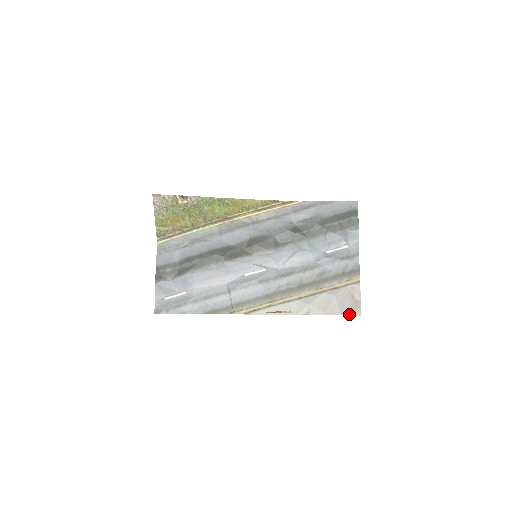
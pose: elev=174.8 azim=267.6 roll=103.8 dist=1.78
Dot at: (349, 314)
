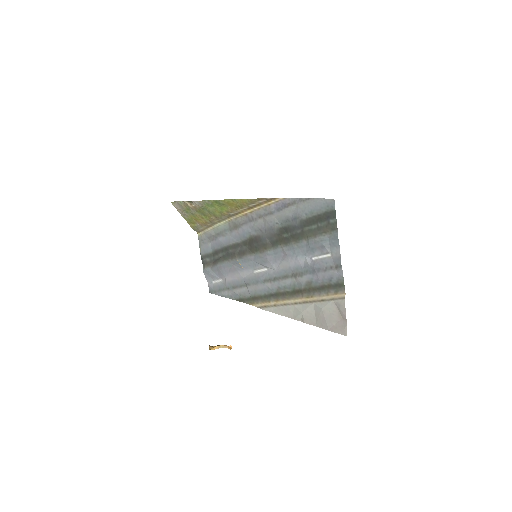
Dot at: (336, 332)
